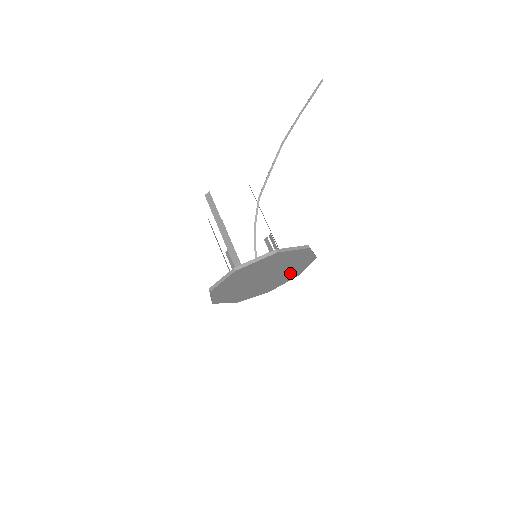
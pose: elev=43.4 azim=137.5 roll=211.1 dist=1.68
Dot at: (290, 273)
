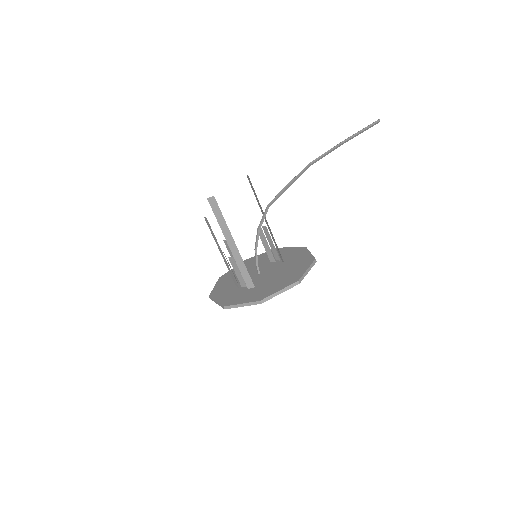
Dot at: occluded
